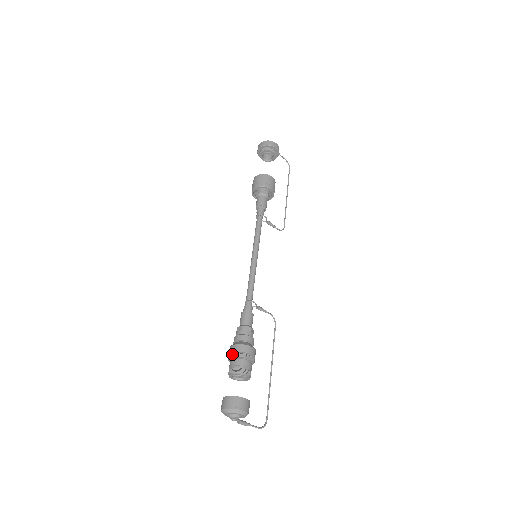
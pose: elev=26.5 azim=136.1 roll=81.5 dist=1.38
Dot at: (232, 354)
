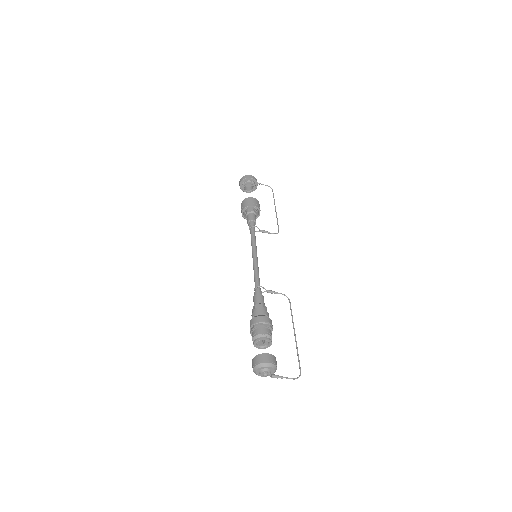
Dot at: (251, 328)
